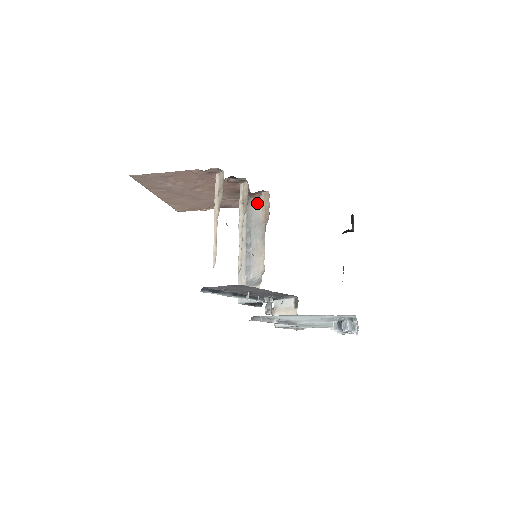
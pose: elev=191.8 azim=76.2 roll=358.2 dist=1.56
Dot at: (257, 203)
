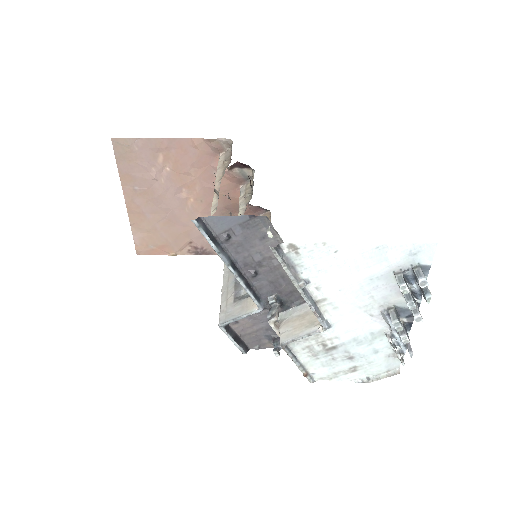
Dot at: occluded
